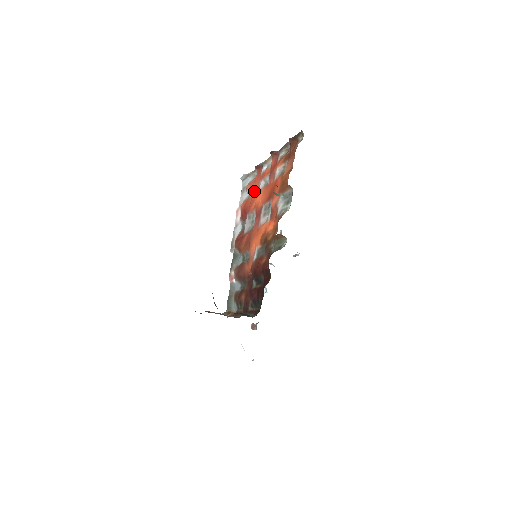
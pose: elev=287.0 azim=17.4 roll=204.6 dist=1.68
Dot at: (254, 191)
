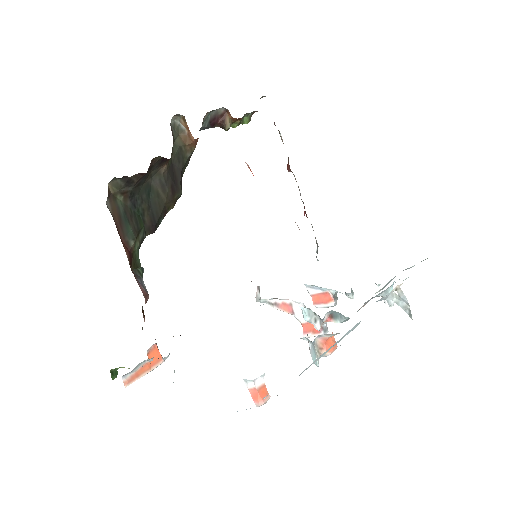
Dot at: occluded
